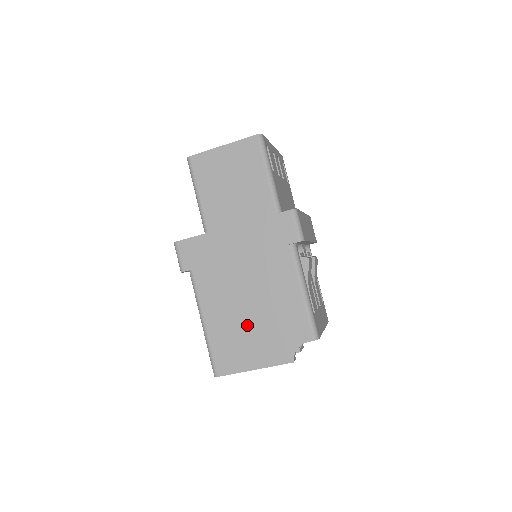
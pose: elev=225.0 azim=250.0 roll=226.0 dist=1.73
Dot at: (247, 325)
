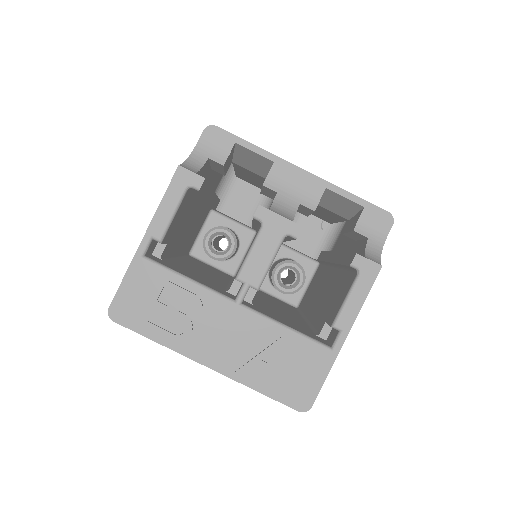
Dot at: occluded
